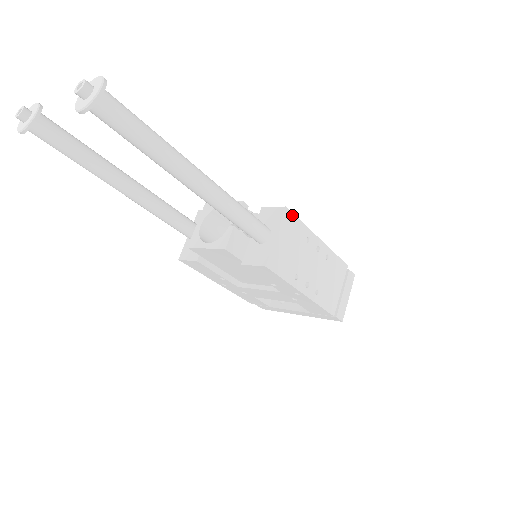
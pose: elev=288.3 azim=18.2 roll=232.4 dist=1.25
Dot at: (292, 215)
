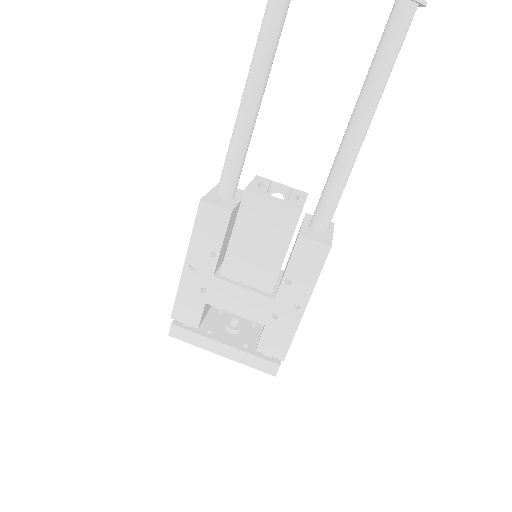
Dot at: occluded
